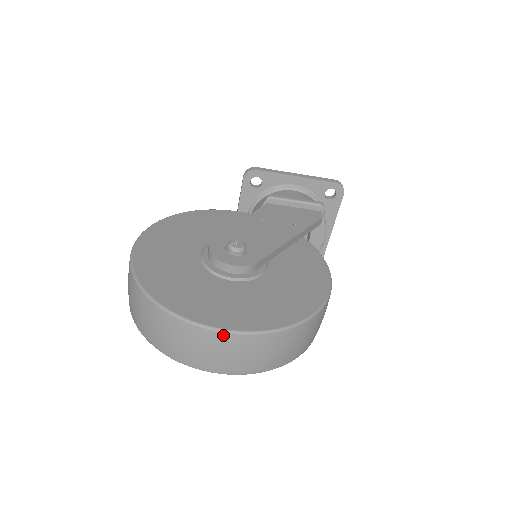
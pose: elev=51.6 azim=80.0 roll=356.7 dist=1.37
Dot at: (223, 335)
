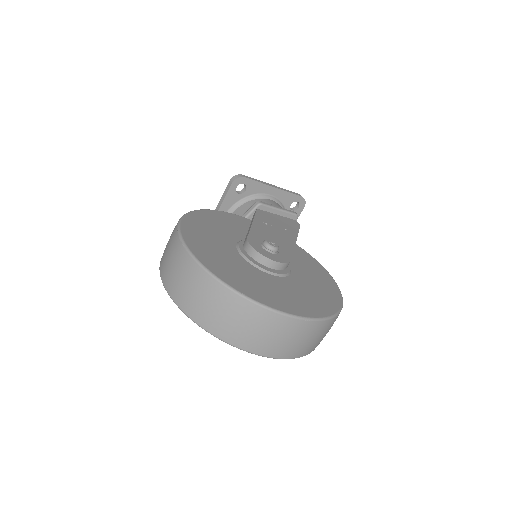
Dot at: (300, 322)
